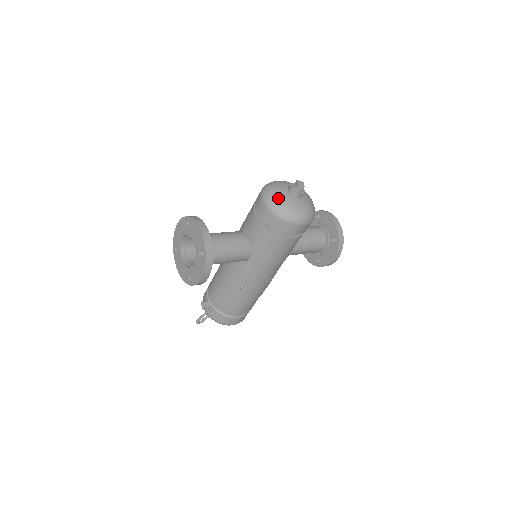
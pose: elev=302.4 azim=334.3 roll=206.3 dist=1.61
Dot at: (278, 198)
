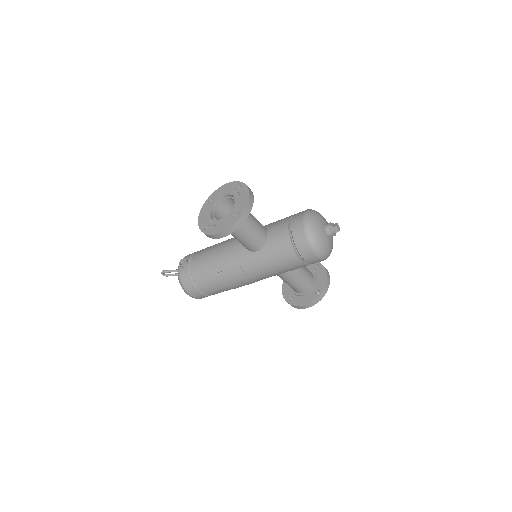
Dot at: (316, 224)
